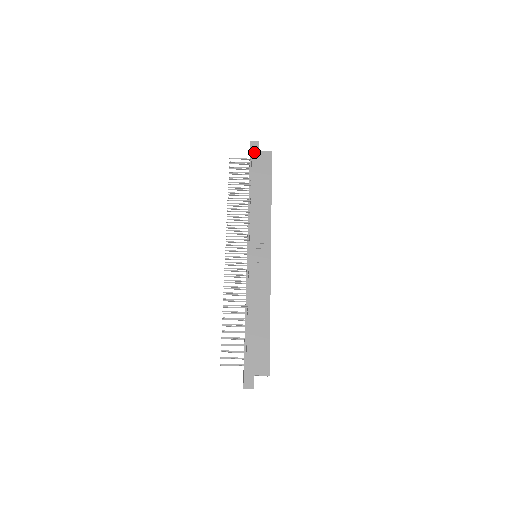
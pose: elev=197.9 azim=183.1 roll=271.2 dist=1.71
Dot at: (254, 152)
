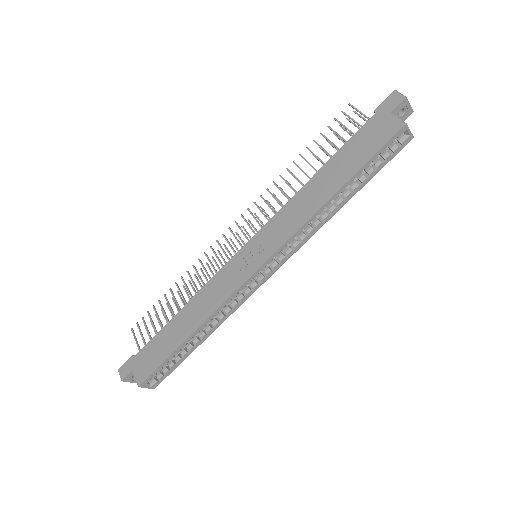
Dot at: (382, 111)
